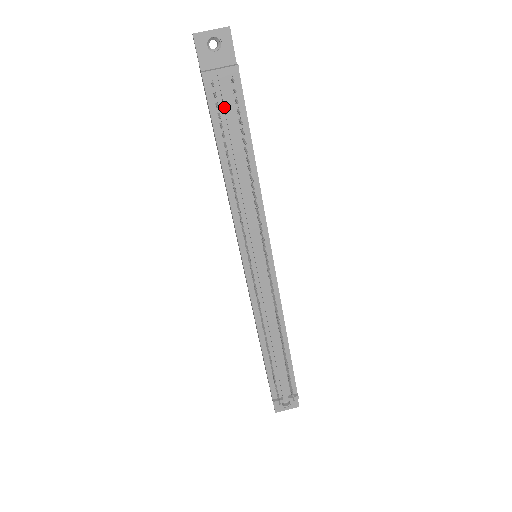
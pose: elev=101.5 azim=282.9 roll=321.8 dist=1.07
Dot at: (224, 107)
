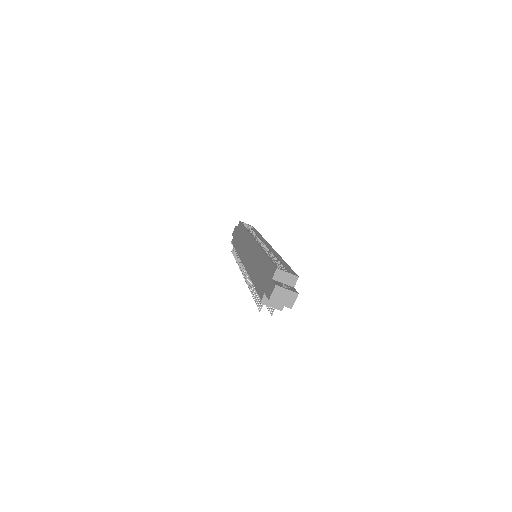
Dot at: occluded
